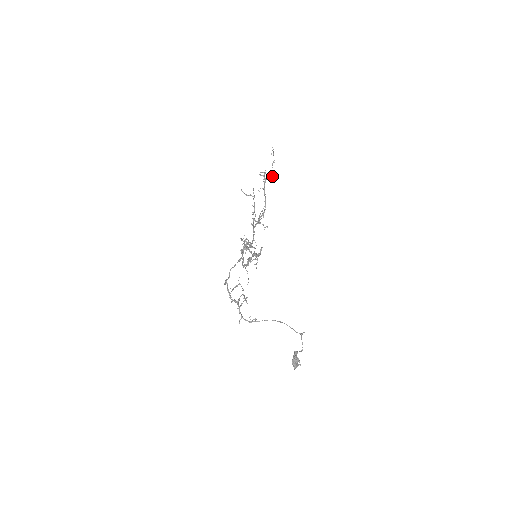
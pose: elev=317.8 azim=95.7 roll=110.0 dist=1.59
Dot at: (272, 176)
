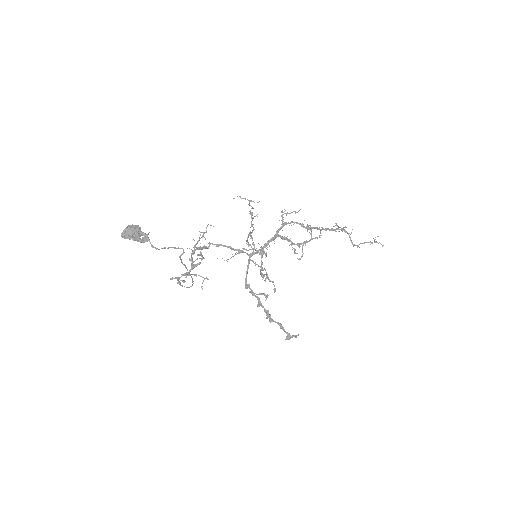
Dot at: (353, 244)
